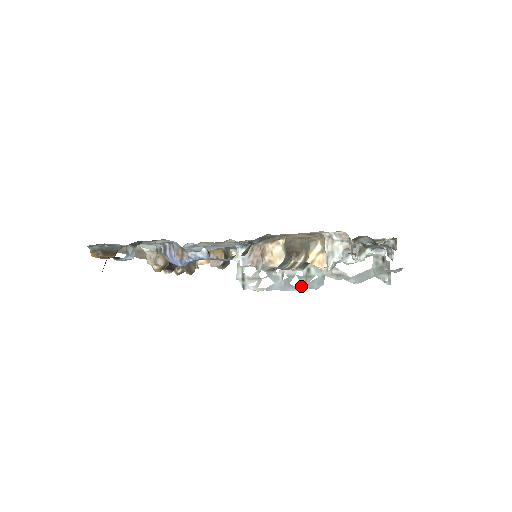
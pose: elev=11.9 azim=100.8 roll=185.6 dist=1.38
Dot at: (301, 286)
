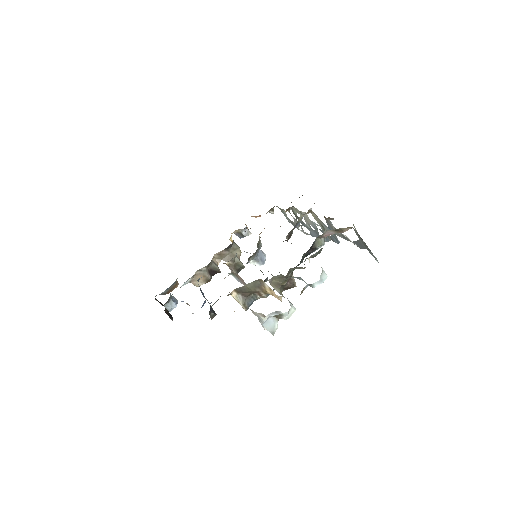
Dot at: (327, 239)
